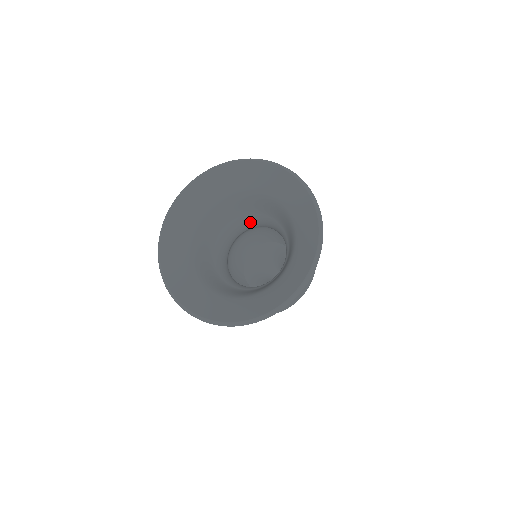
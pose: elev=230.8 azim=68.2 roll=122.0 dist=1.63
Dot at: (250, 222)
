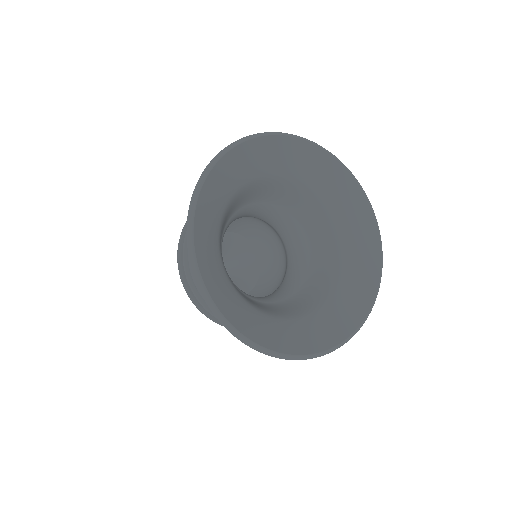
Dot at: (272, 215)
